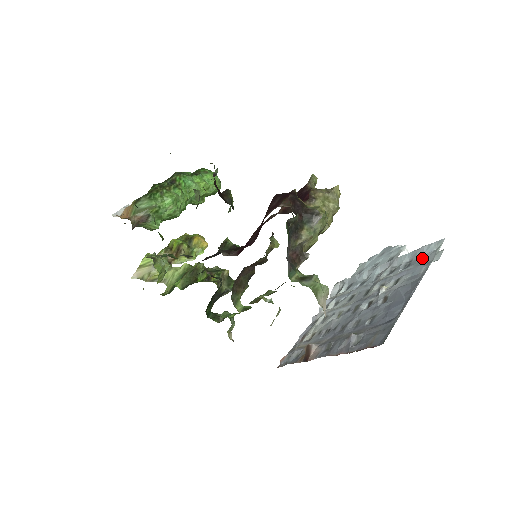
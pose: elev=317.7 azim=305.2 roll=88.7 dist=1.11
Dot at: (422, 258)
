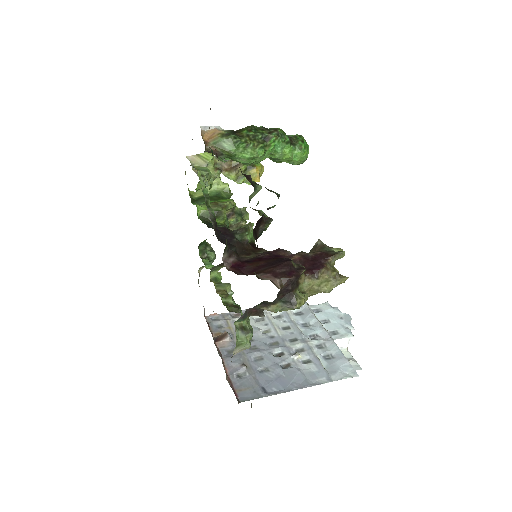
Dot at: (336, 368)
